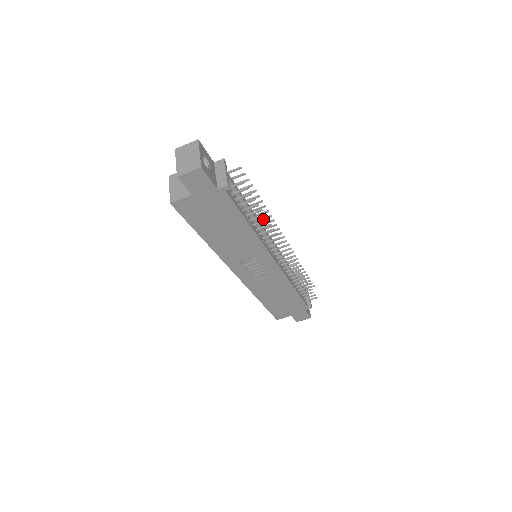
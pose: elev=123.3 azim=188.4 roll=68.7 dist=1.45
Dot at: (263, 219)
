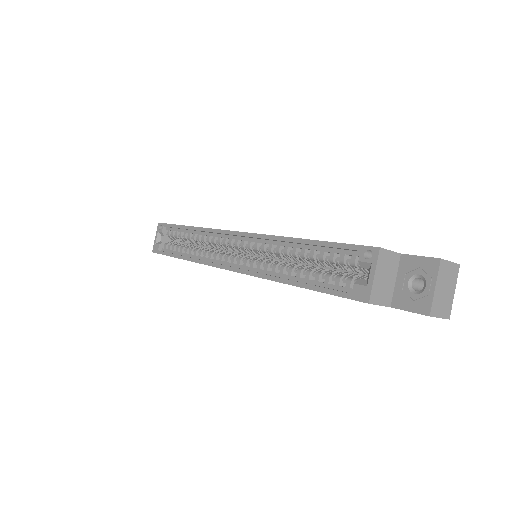
Dot at: occluded
